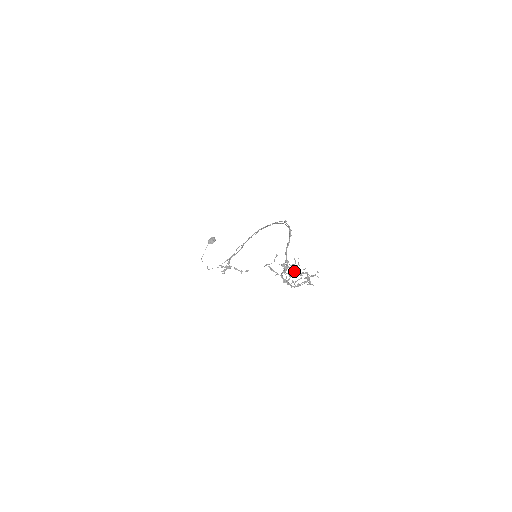
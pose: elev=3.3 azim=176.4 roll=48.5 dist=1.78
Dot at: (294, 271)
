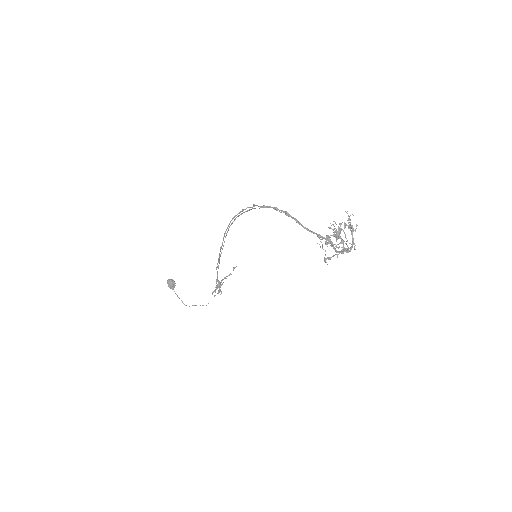
Dot at: (339, 236)
